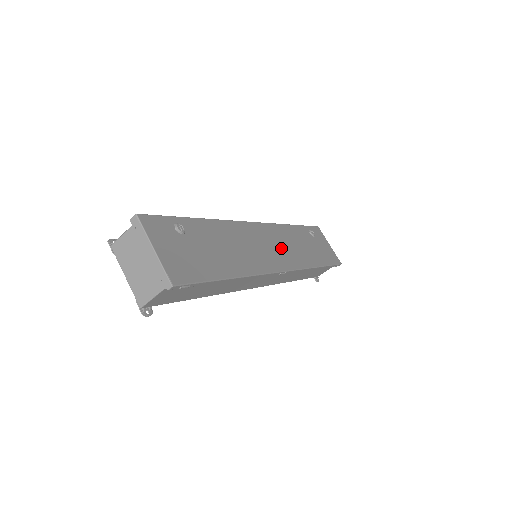
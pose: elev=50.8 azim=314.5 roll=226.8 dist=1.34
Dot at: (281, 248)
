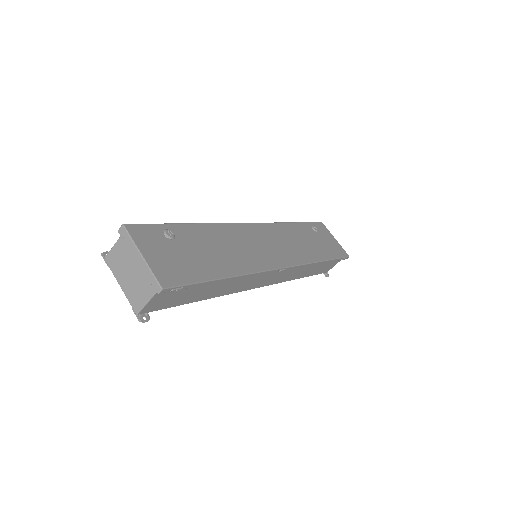
Dot at: (280, 246)
